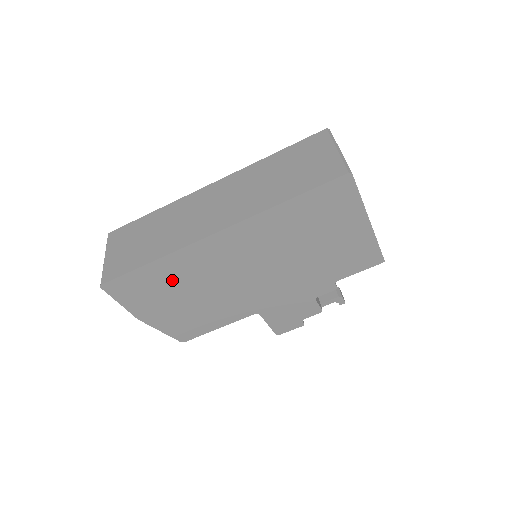
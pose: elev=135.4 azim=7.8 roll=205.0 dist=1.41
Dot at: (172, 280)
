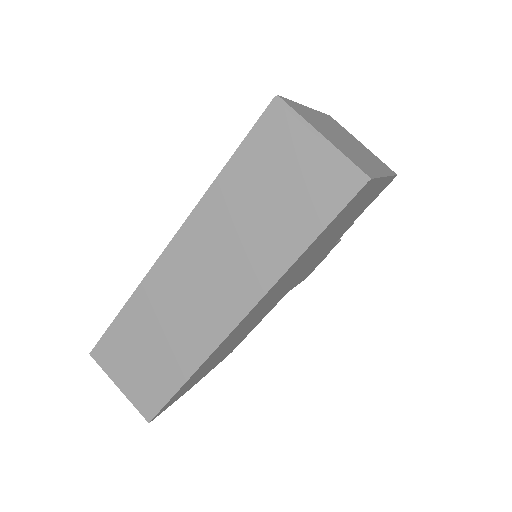
Dot at: (209, 363)
